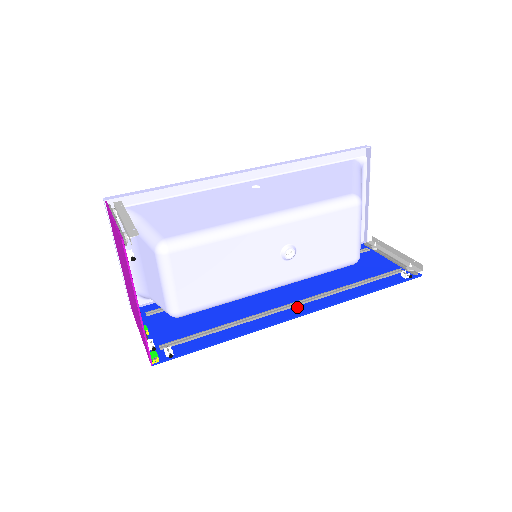
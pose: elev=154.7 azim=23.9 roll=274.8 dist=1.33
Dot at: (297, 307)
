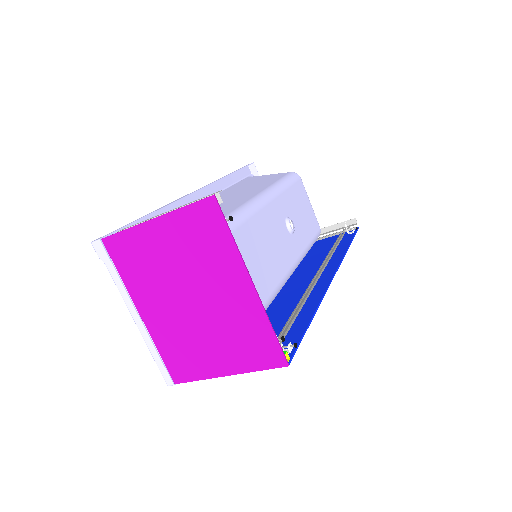
Dot at: (321, 277)
